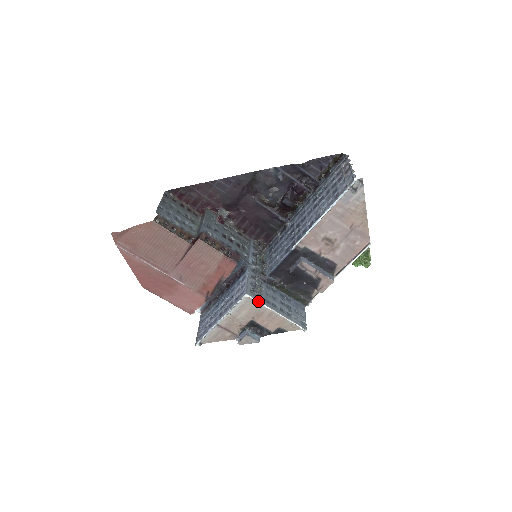
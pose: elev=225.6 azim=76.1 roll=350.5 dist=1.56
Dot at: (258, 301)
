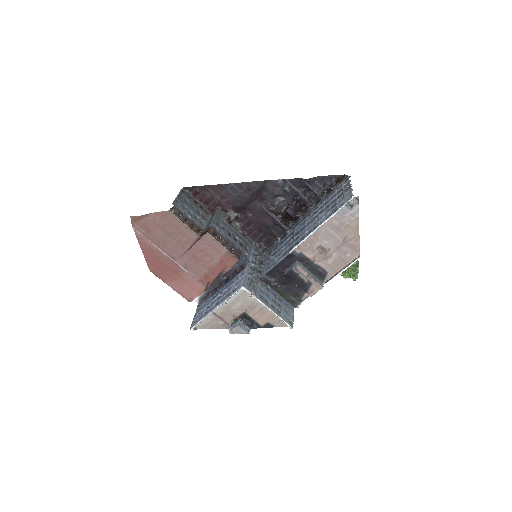
Dot at: (253, 294)
